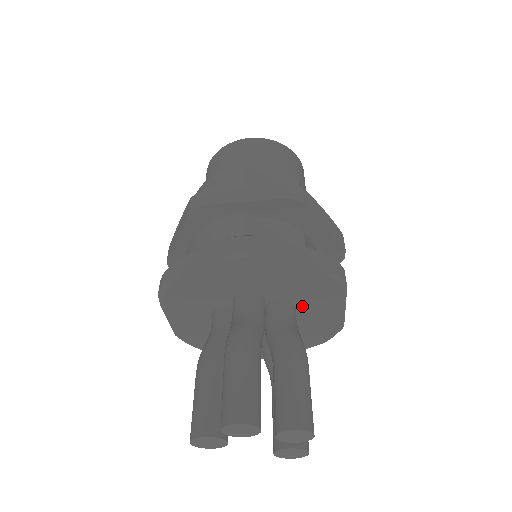
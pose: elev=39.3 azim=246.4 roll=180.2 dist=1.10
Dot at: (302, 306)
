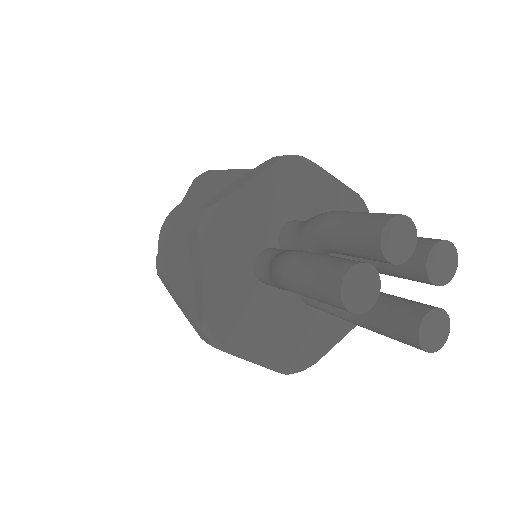
Dot at: occluded
